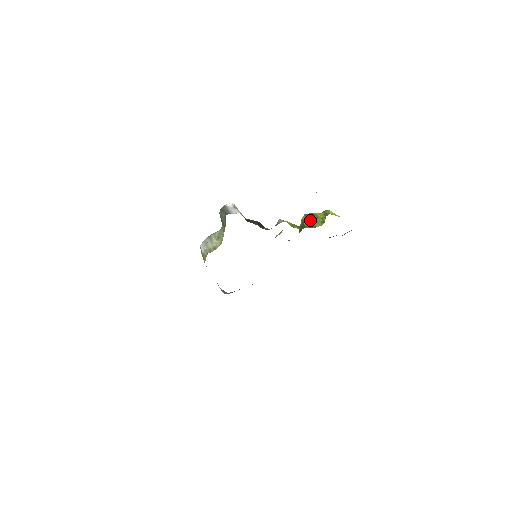
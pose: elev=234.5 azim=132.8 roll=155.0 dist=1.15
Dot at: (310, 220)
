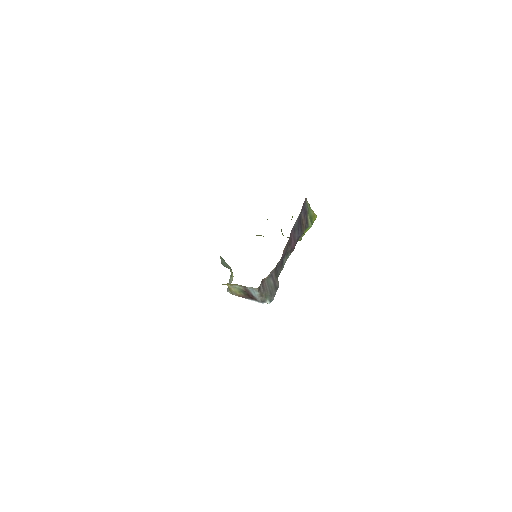
Dot at: occluded
